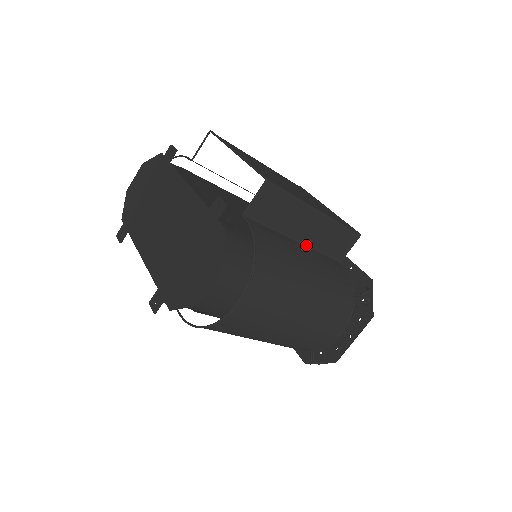
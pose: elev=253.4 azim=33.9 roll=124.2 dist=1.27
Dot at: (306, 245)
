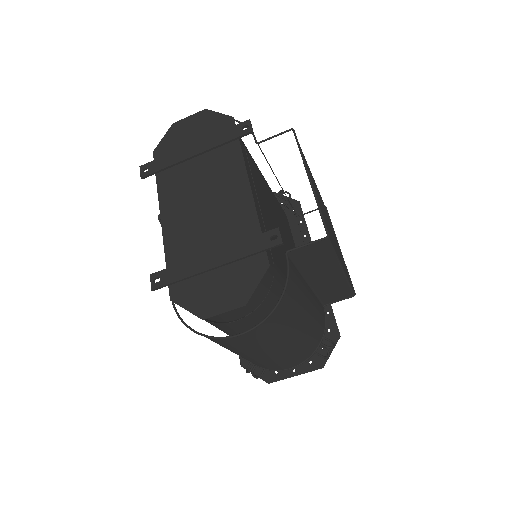
Dot at: (312, 287)
